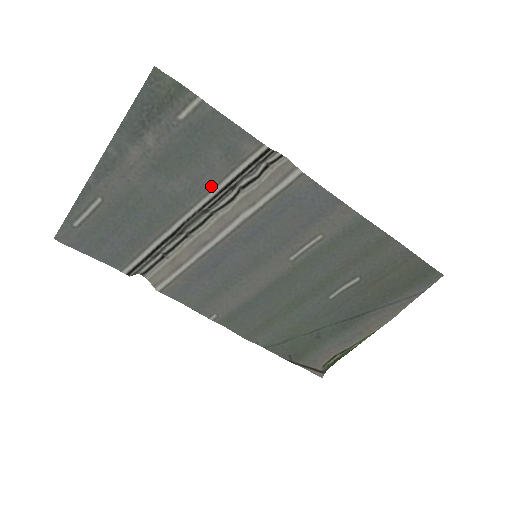
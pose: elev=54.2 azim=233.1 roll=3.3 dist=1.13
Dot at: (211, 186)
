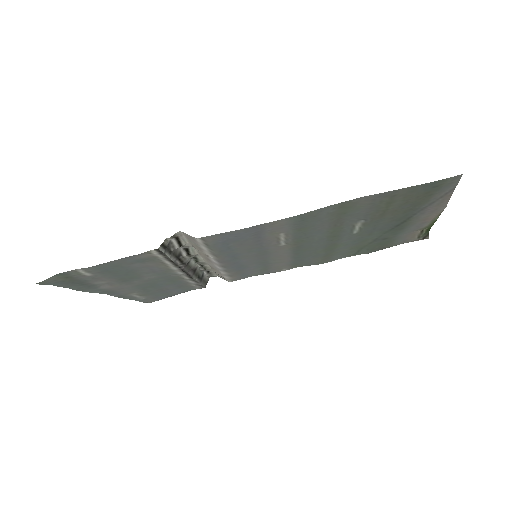
Dot at: (165, 267)
